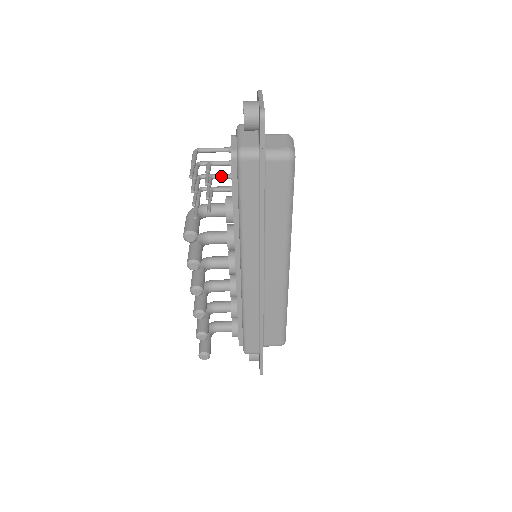
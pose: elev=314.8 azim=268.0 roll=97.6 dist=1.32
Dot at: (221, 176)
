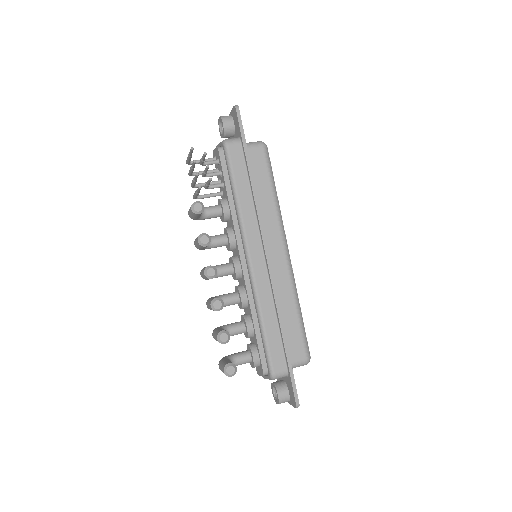
Dot at: (212, 173)
